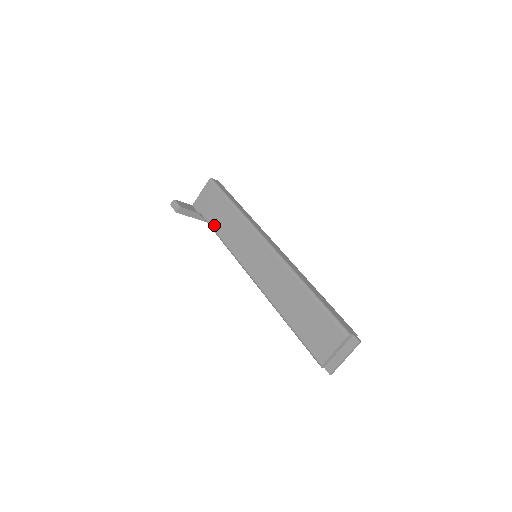
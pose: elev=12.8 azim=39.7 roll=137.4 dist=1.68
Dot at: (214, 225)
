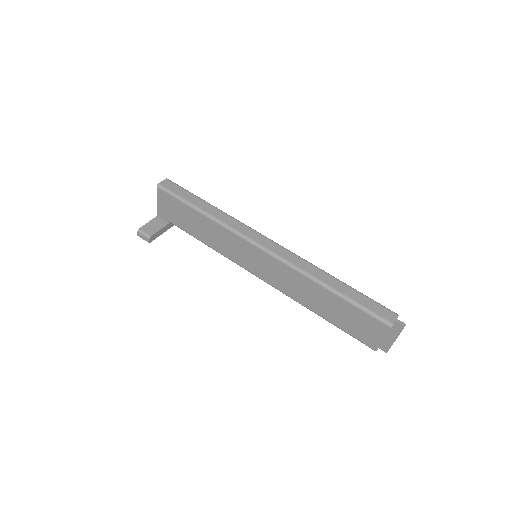
Dot at: (194, 235)
